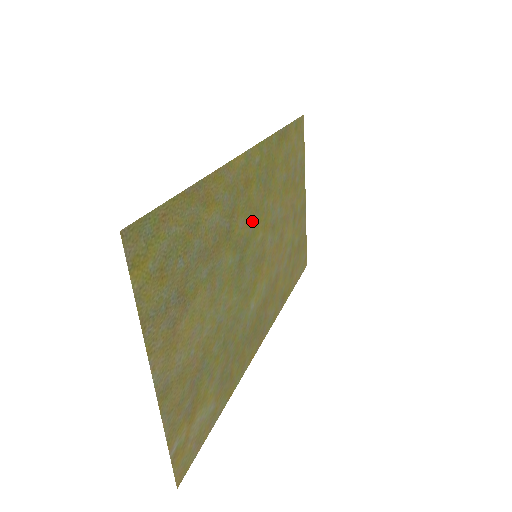
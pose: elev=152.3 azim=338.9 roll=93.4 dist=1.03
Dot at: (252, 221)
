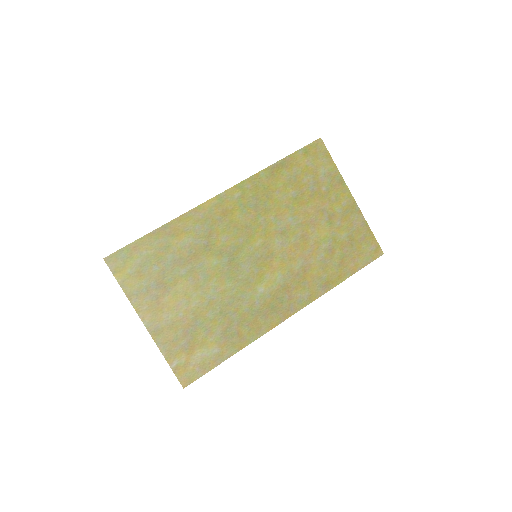
Dot at: (242, 234)
